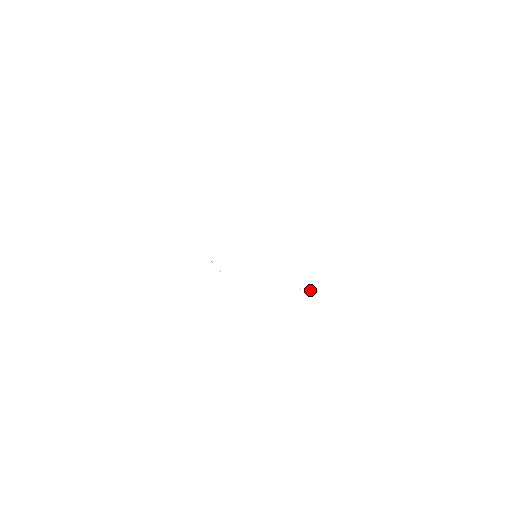
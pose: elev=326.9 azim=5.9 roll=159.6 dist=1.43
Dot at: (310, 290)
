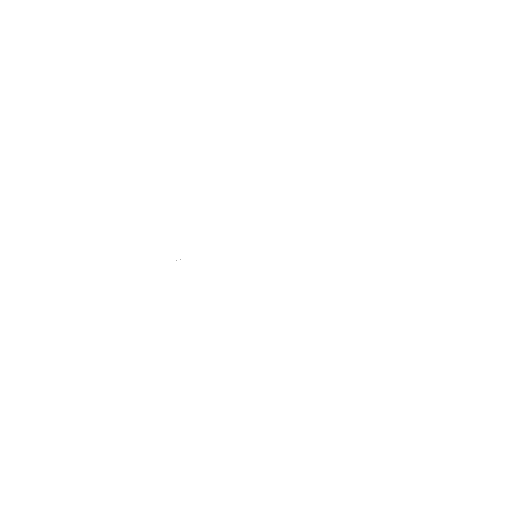
Dot at: occluded
